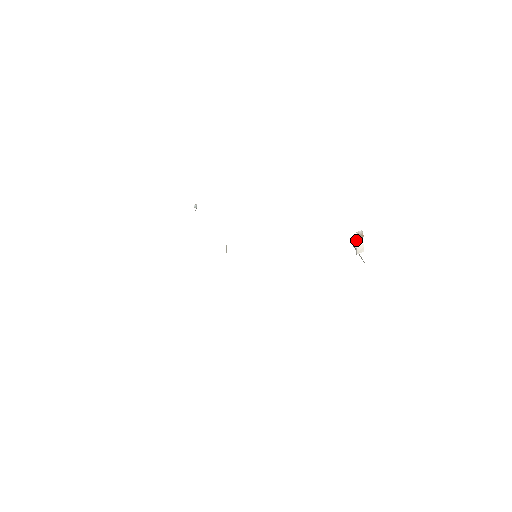
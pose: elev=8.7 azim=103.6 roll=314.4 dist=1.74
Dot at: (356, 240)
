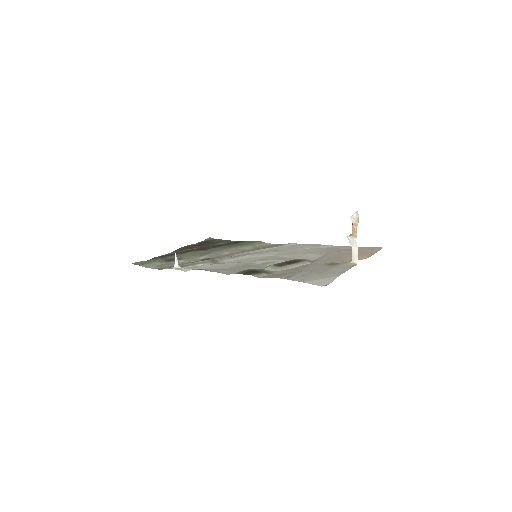
Dot at: (349, 238)
